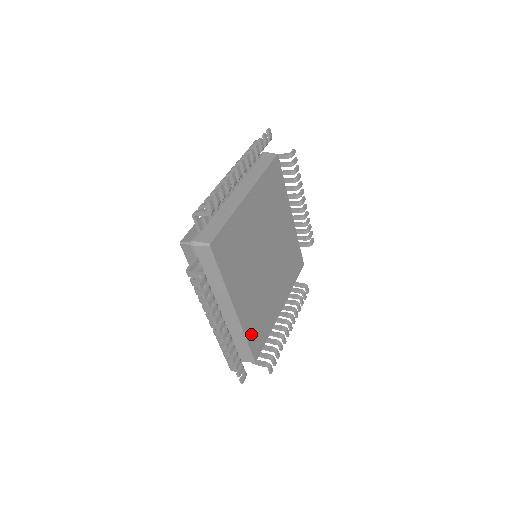
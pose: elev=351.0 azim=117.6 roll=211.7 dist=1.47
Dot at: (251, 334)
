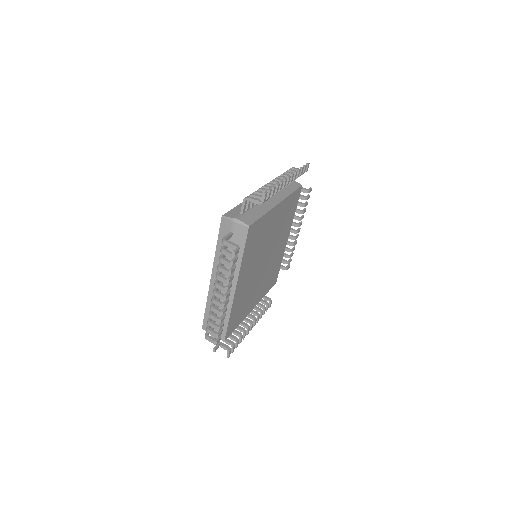
Dot at: (268, 288)
